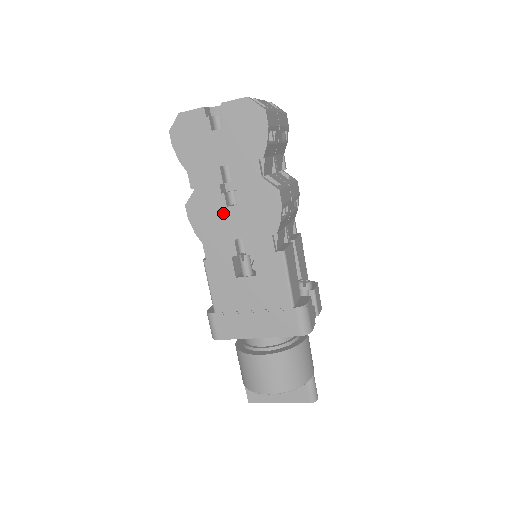
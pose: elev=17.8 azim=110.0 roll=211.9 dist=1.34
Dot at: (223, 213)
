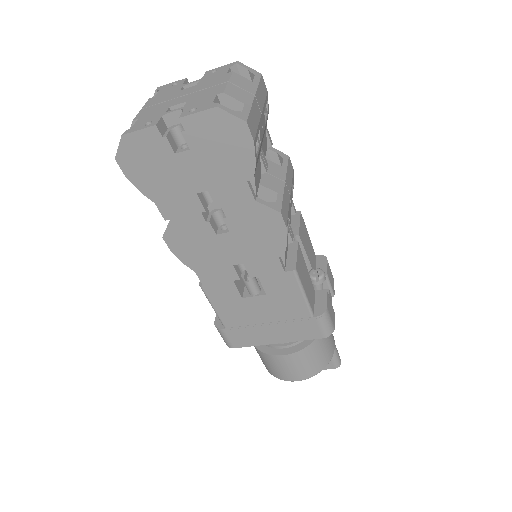
Dot at: (213, 241)
